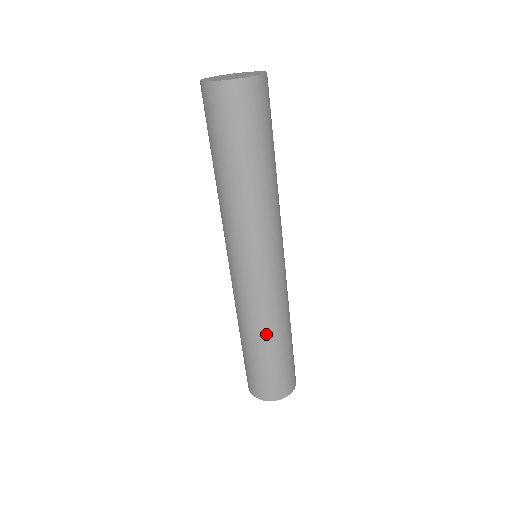
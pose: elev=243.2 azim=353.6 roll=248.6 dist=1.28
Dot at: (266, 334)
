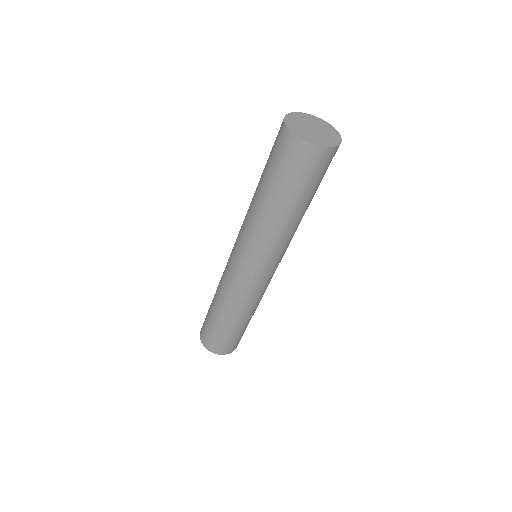
Dot at: (240, 315)
